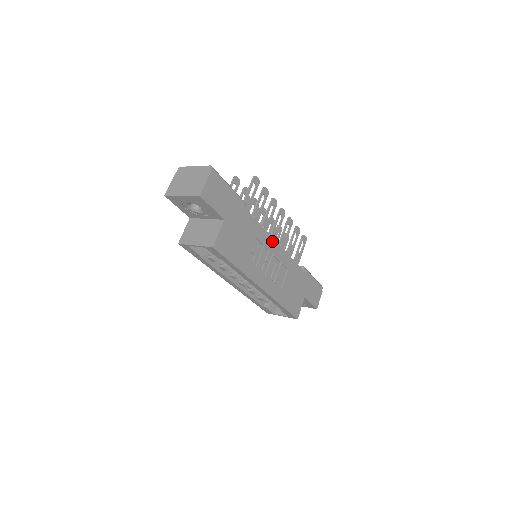
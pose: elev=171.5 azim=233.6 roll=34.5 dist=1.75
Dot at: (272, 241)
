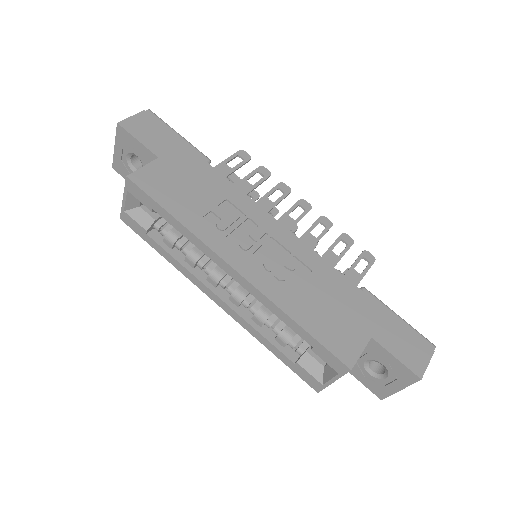
Dot at: (267, 217)
